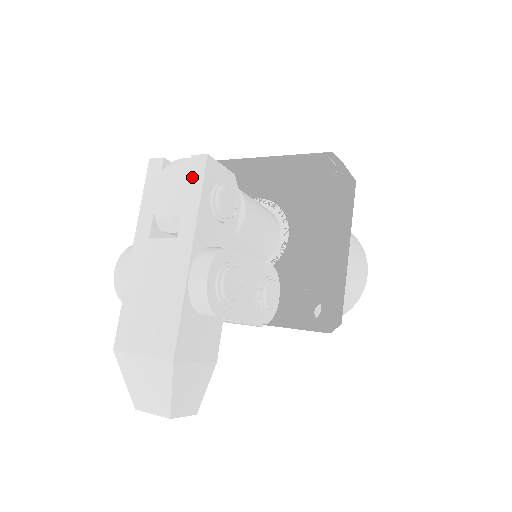
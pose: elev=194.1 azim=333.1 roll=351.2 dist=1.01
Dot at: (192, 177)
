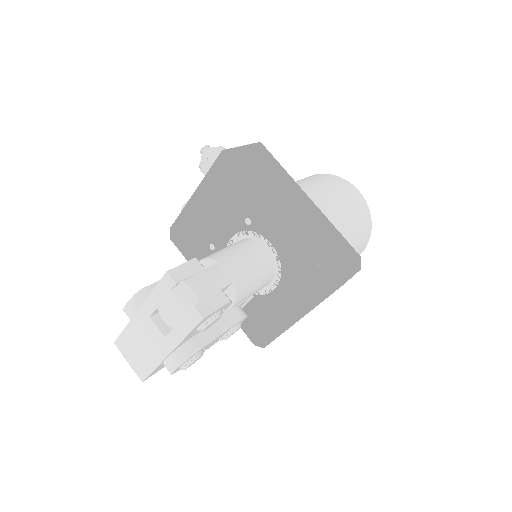
Dot at: (188, 319)
